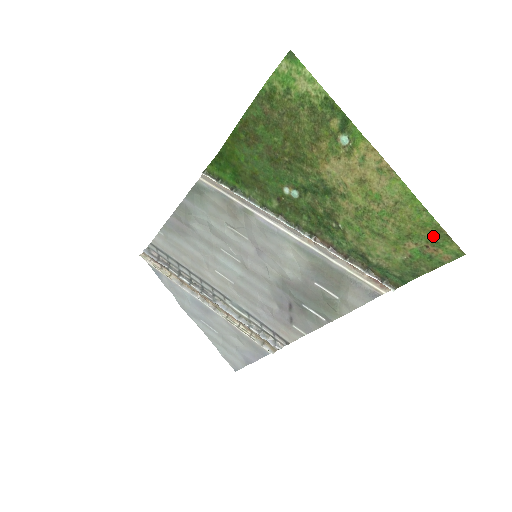
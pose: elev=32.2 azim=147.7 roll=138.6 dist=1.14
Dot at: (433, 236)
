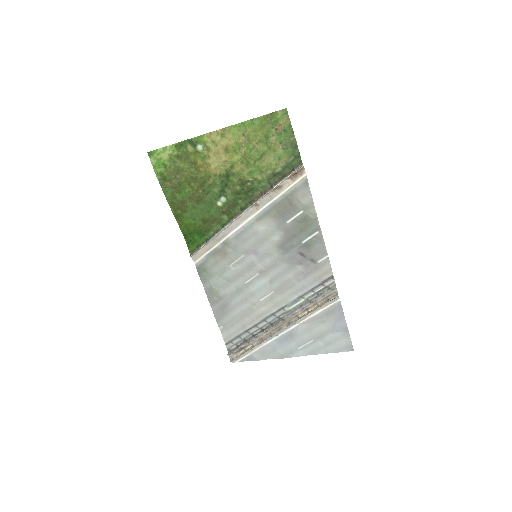
Dot at: (270, 122)
